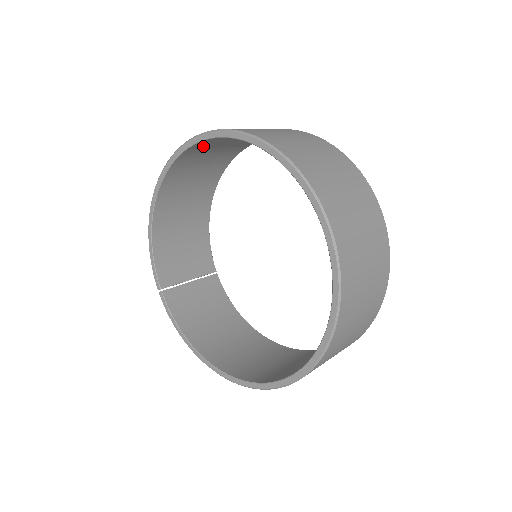
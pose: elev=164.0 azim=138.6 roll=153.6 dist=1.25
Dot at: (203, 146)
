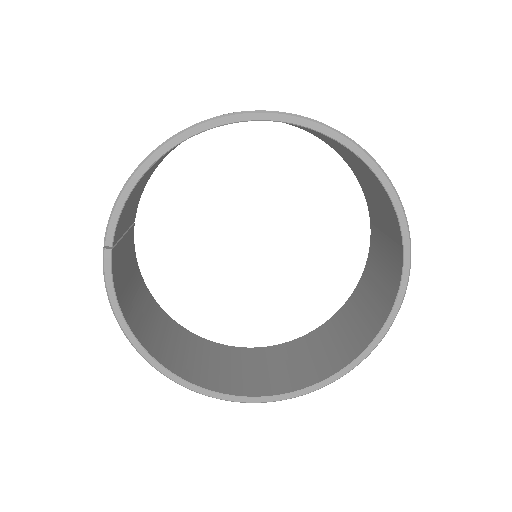
Dot at: occluded
